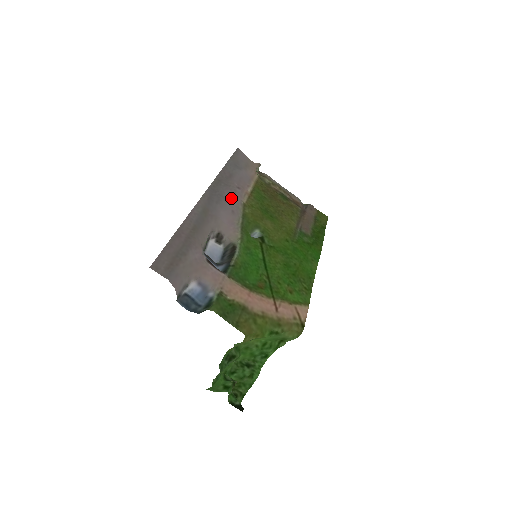
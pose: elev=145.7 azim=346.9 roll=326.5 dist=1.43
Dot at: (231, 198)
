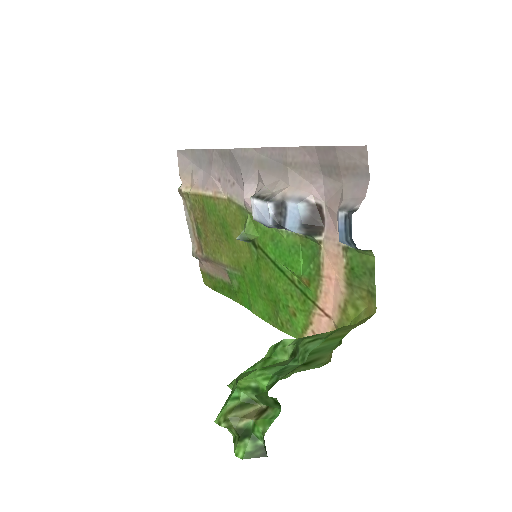
Dot at: (234, 180)
